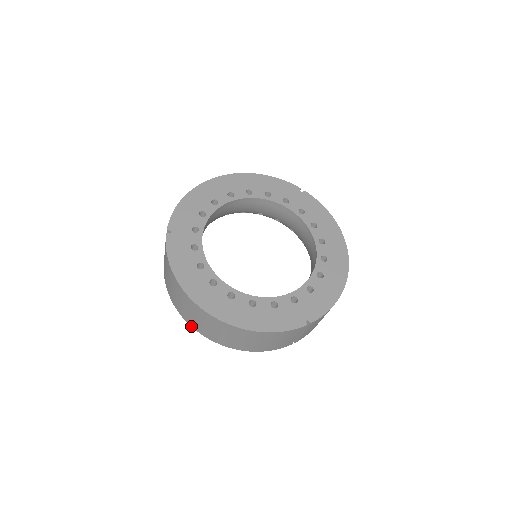
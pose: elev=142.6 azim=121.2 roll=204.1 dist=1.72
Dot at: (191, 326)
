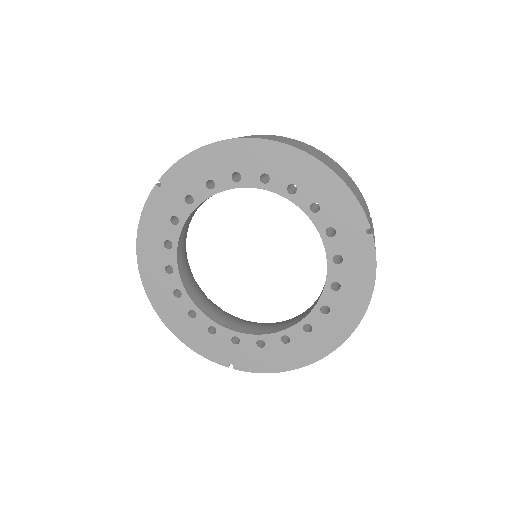
Dot at: occluded
